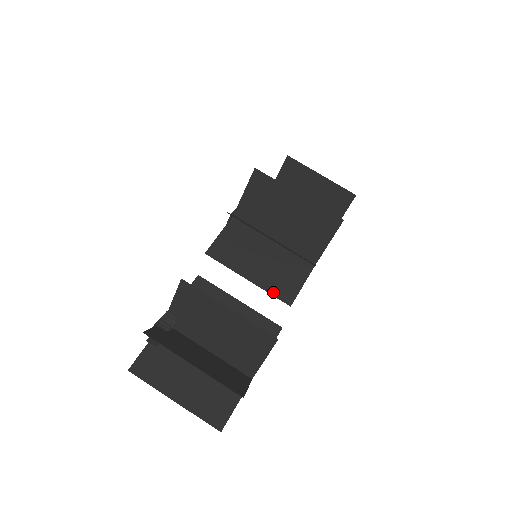
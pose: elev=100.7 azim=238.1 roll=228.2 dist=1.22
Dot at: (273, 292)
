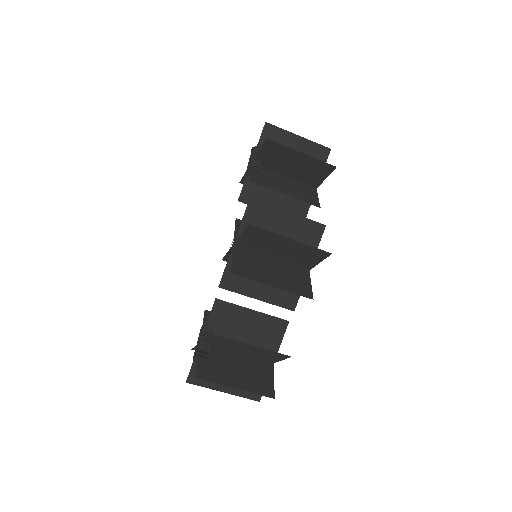
Dot at: (279, 304)
